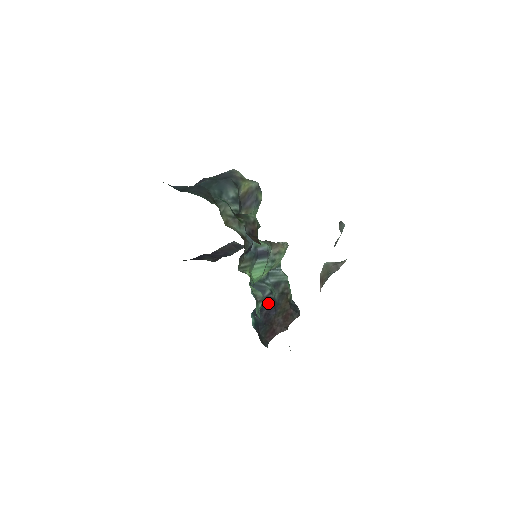
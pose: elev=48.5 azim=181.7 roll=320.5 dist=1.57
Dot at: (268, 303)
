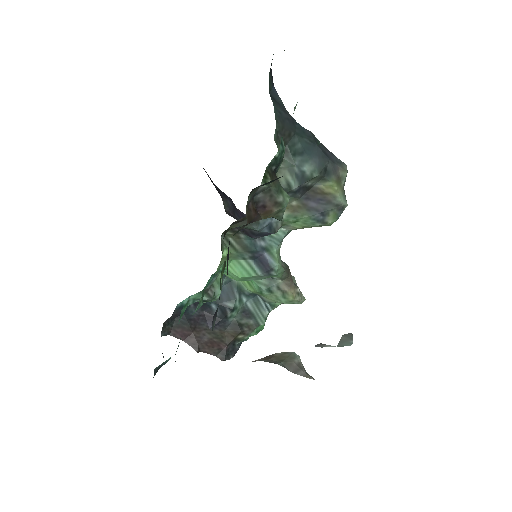
Dot at: (218, 312)
